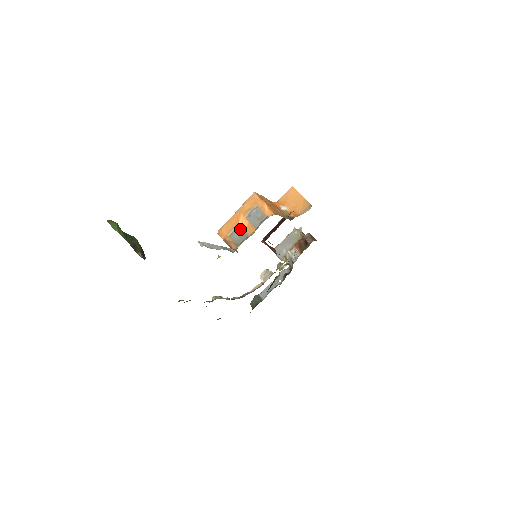
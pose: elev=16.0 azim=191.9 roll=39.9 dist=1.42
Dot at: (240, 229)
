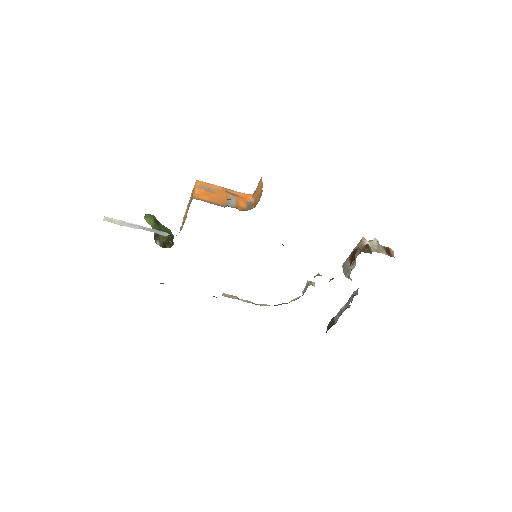
Dot at: (185, 216)
